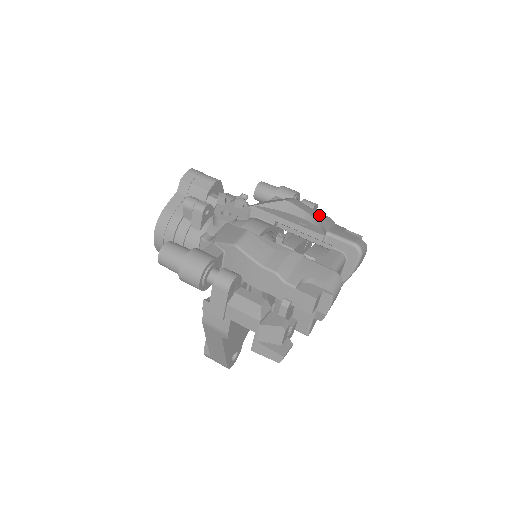
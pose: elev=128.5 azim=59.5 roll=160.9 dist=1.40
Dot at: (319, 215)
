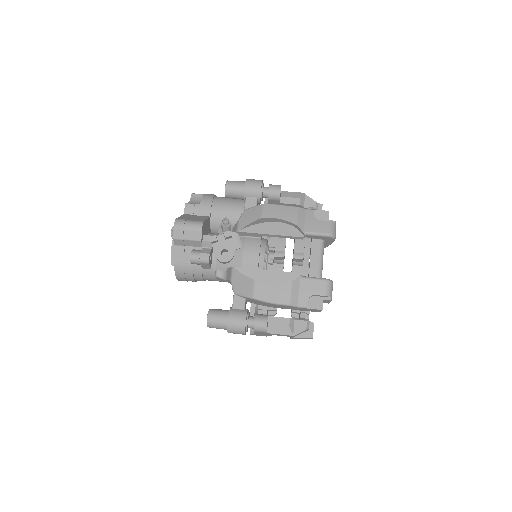
Dot at: (291, 213)
